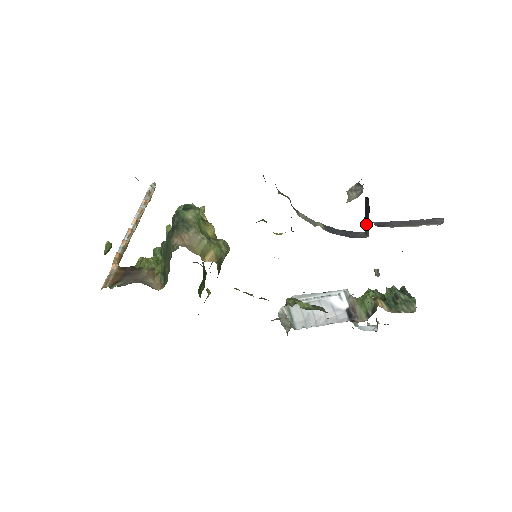
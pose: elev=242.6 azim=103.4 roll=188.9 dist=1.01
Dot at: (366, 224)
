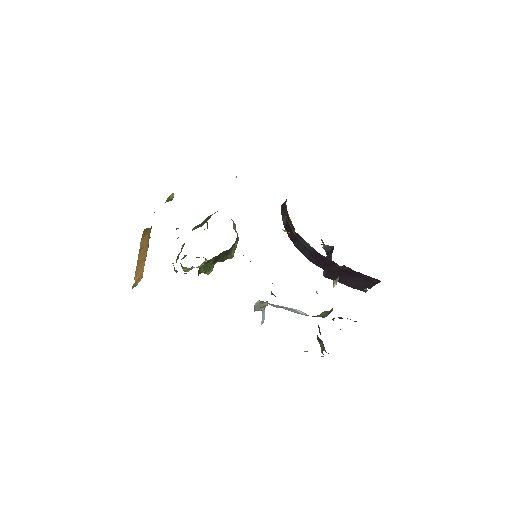
Dot at: occluded
